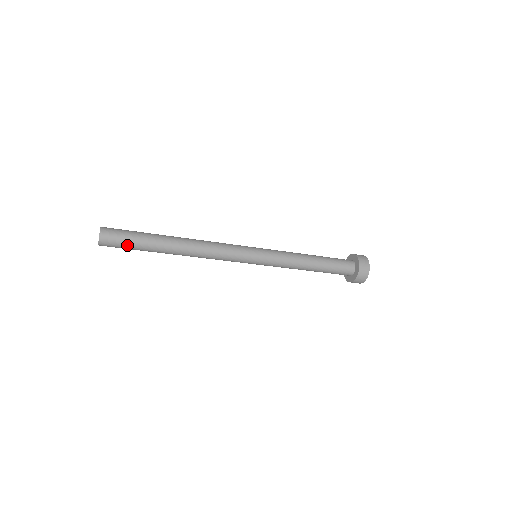
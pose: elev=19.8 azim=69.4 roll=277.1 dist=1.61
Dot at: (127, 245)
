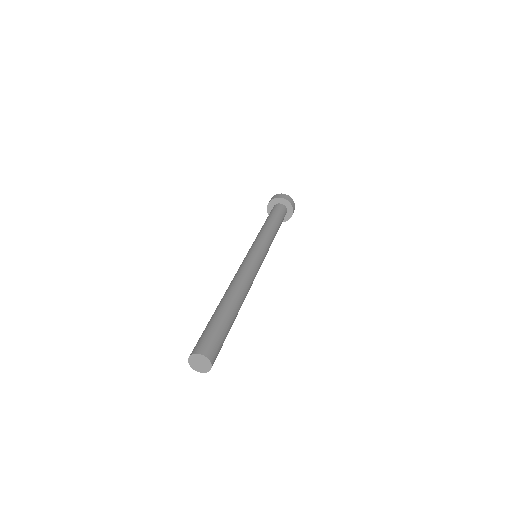
Dot at: occluded
